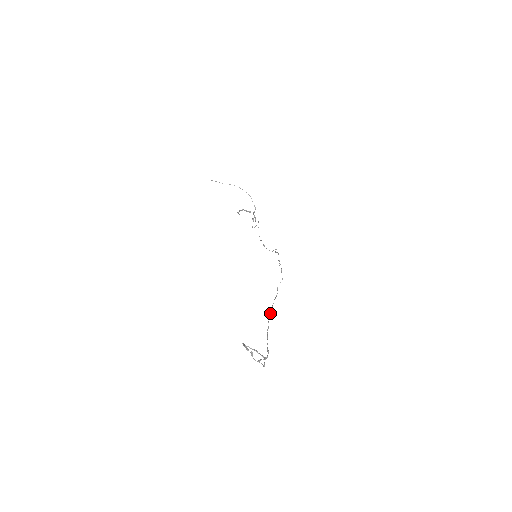
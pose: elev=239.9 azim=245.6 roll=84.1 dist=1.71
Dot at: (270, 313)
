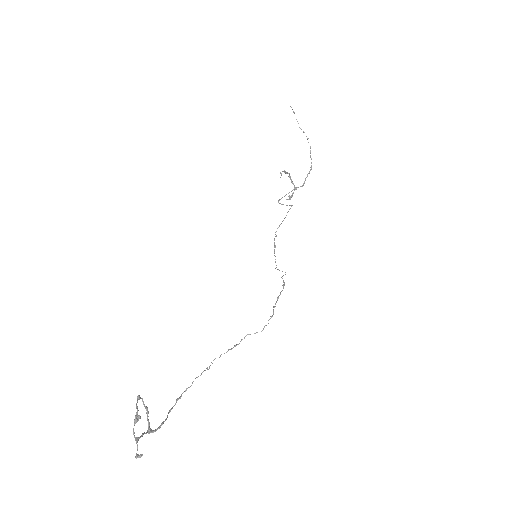
Dot at: occluded
